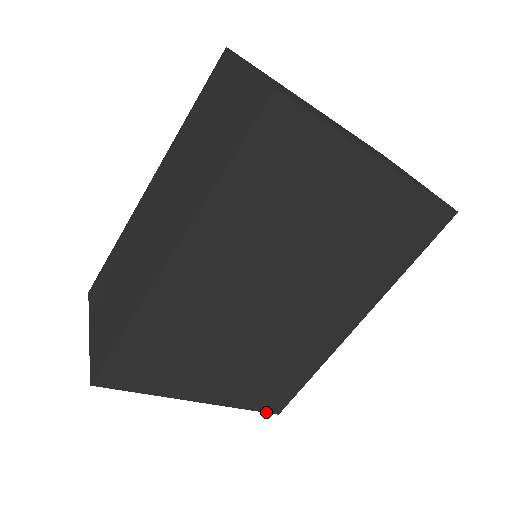
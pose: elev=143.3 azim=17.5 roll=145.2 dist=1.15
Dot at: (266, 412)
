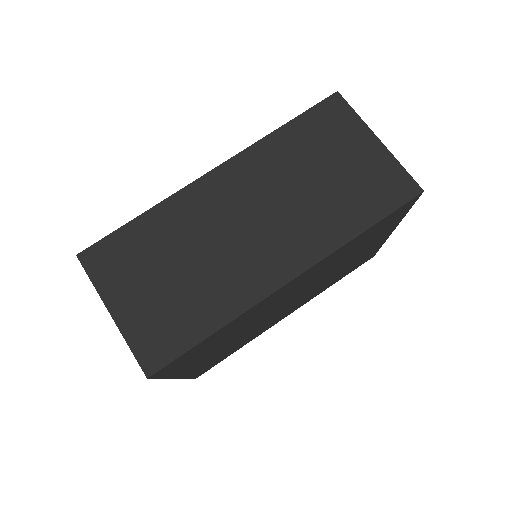
Dot at: occluded
